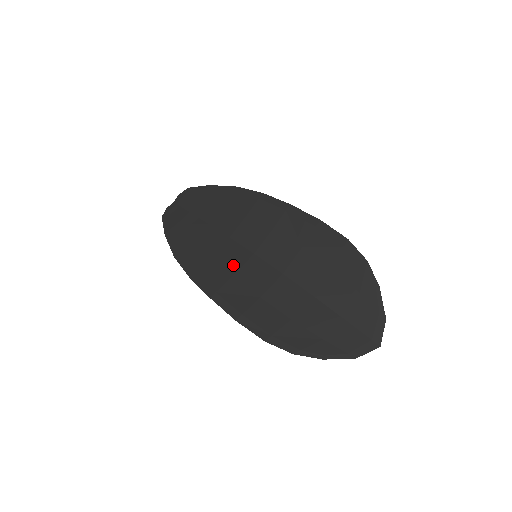
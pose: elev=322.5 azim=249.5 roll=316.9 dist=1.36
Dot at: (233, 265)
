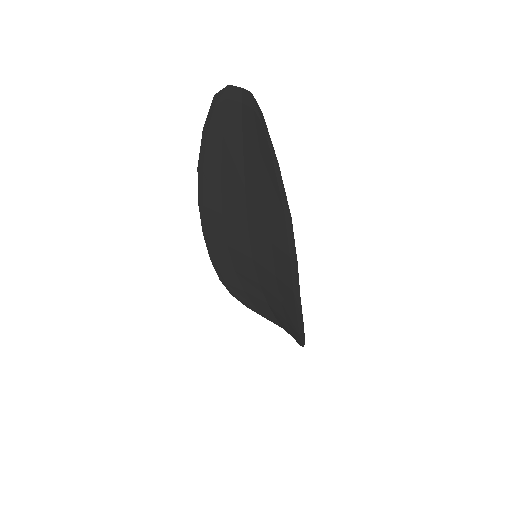
Dot at: (233, 242)
